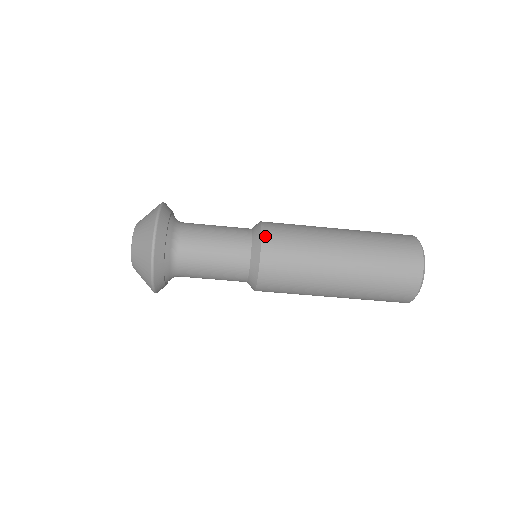
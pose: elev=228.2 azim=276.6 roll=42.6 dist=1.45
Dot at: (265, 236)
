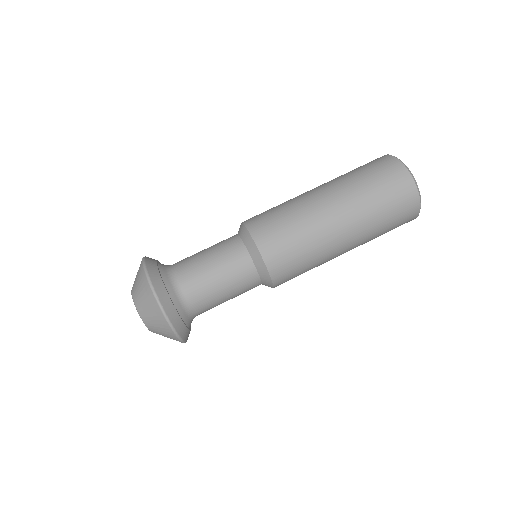
Dot at: (247, 222)
